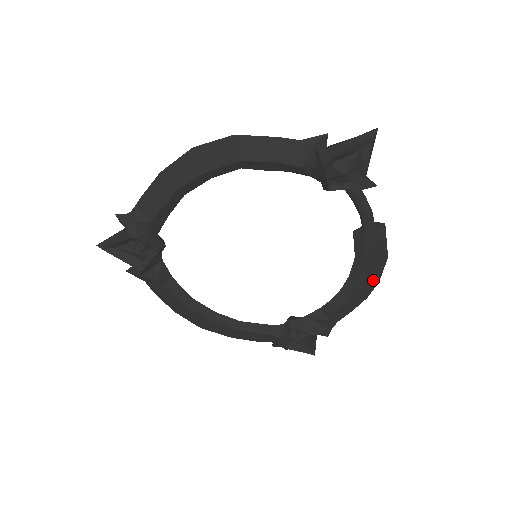
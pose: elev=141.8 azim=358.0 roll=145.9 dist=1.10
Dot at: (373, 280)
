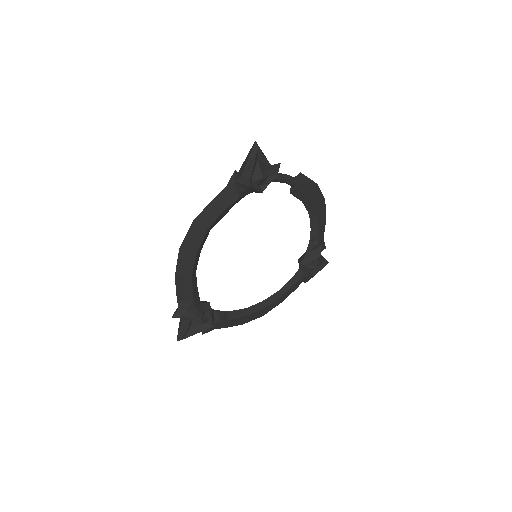
Dot at: (321, 201)
